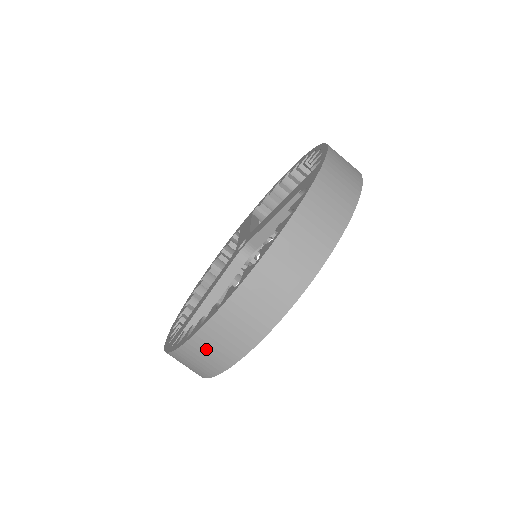
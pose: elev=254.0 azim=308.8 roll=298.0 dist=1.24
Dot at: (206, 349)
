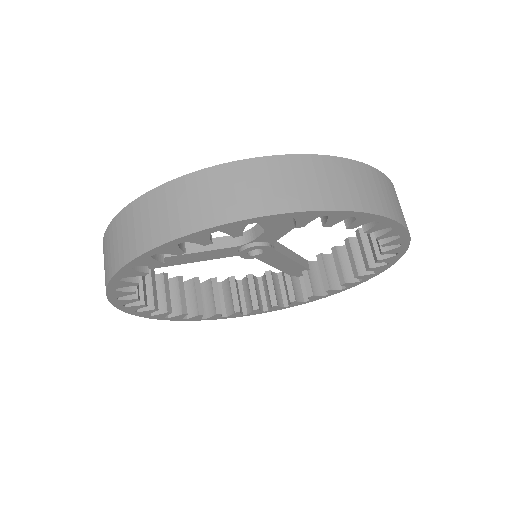
Dot at: (113, 240)
